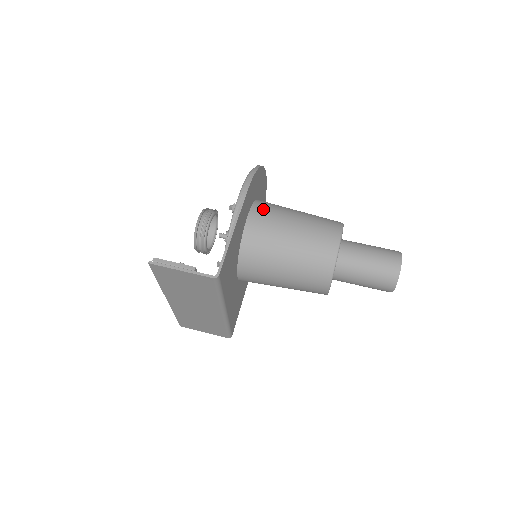
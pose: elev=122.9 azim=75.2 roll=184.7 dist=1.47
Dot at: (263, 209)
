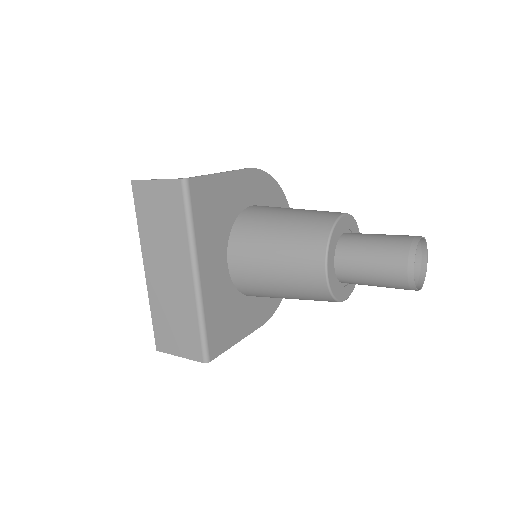
Dot at: occluded
